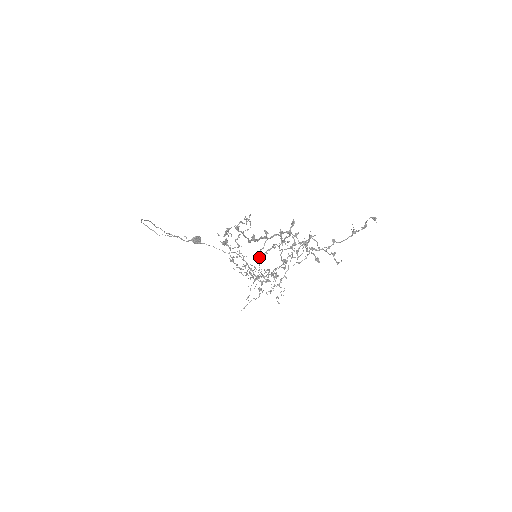
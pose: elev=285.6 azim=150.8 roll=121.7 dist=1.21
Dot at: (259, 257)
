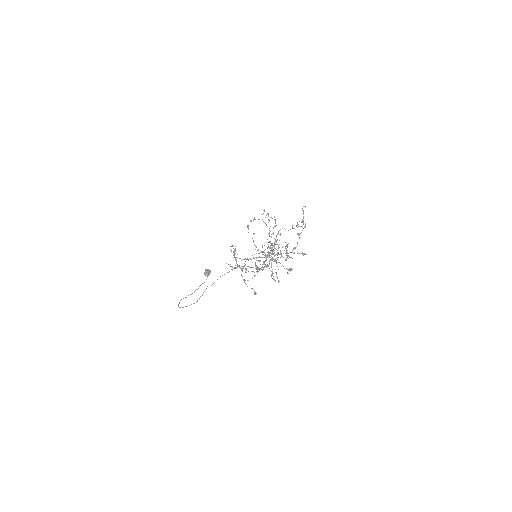
Dot at: occluded
